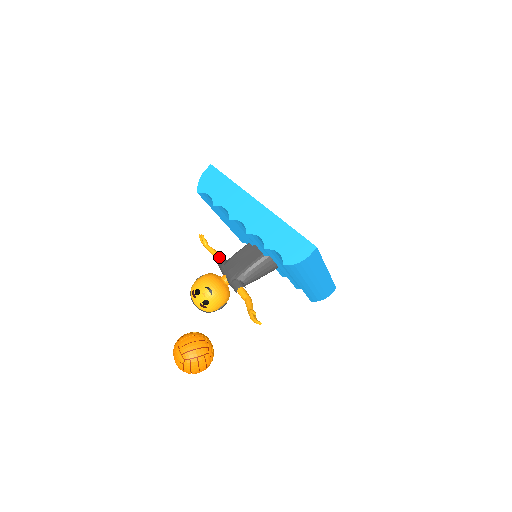
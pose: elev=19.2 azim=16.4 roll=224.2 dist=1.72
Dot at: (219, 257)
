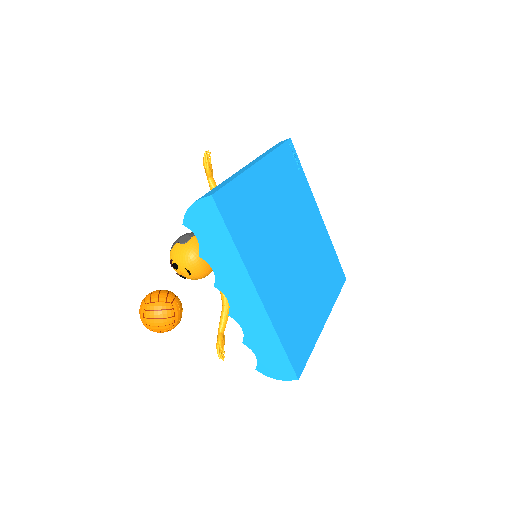
Dot at: occluded
